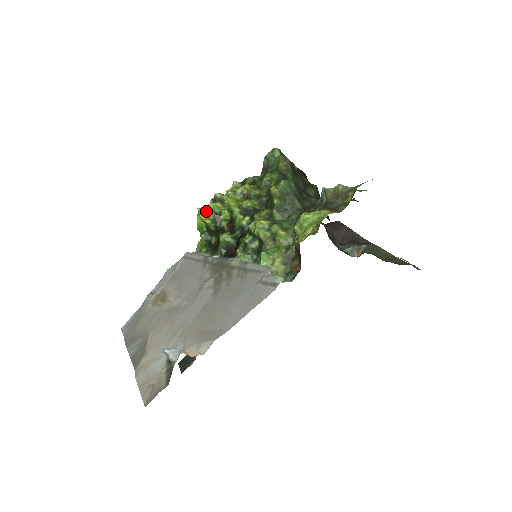
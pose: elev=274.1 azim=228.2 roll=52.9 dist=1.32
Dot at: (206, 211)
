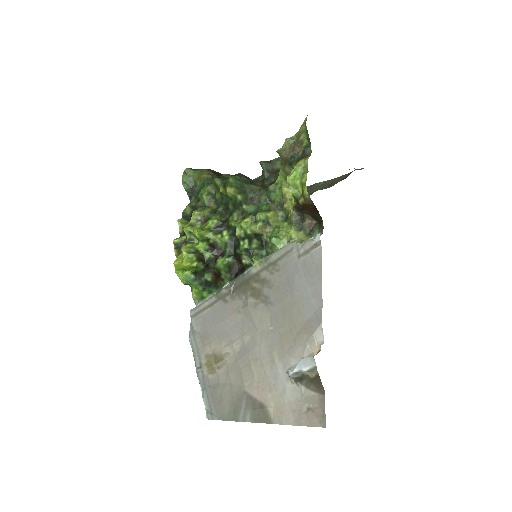
Dot at: (185, 258)
